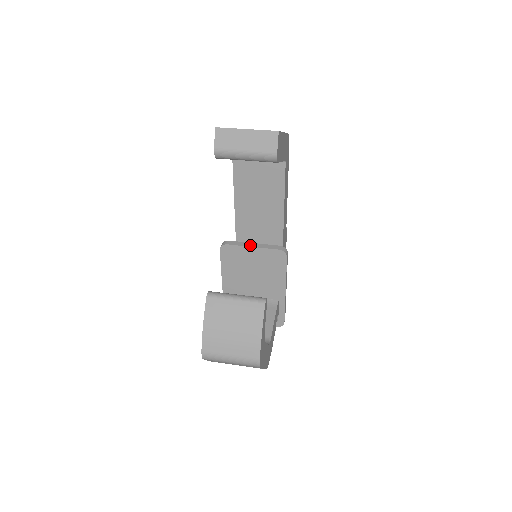
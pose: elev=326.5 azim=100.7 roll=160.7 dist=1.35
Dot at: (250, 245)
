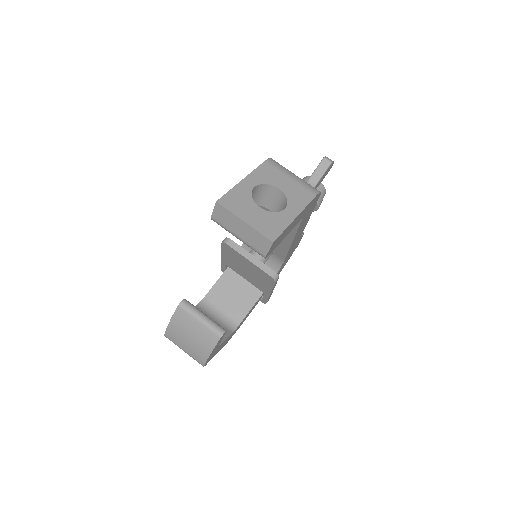
Dot at: (247, 256)
